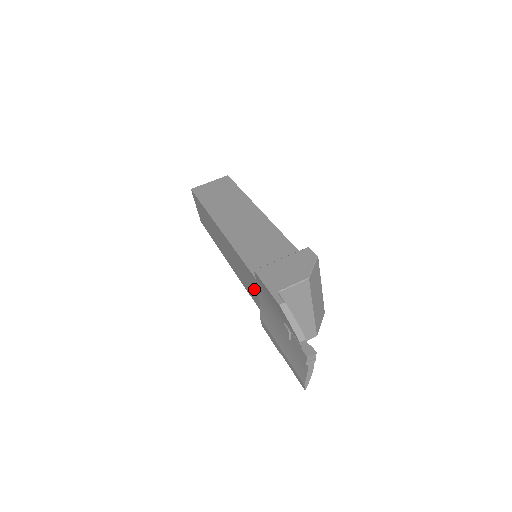
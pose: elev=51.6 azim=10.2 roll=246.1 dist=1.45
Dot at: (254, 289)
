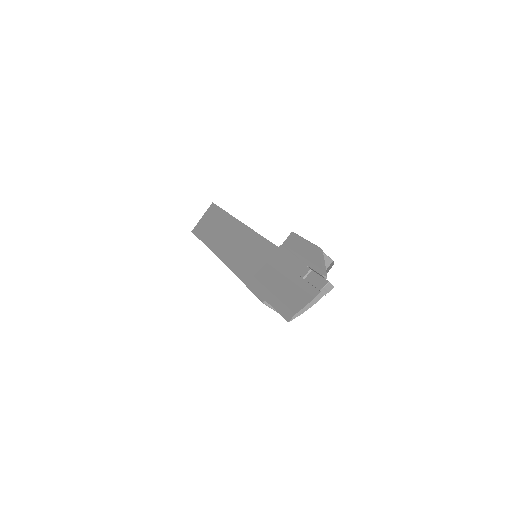
Dot at: (258, 260)
